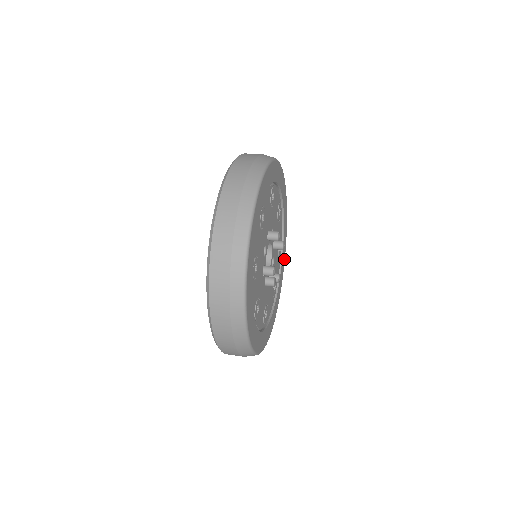
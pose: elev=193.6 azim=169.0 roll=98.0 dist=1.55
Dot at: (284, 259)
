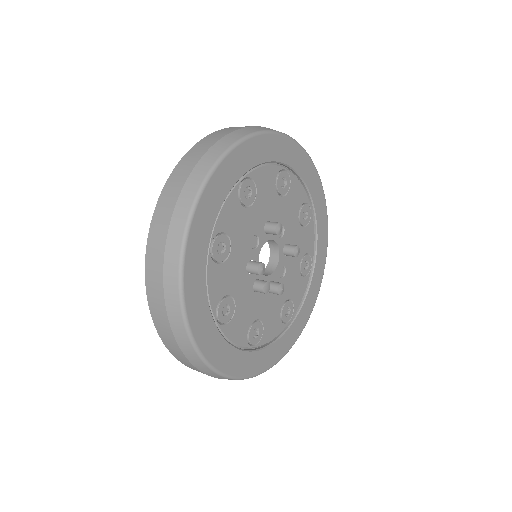
Dot at: (318, 286)
